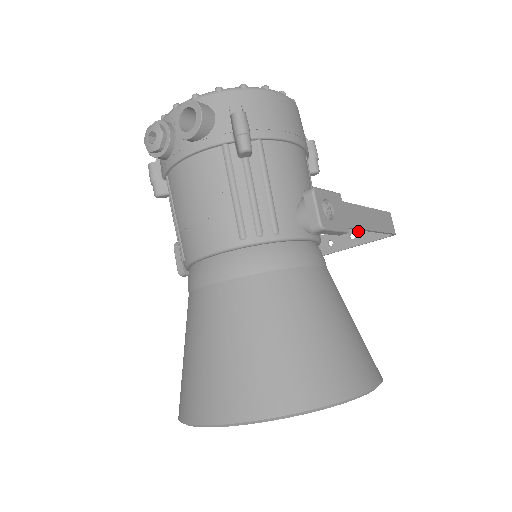
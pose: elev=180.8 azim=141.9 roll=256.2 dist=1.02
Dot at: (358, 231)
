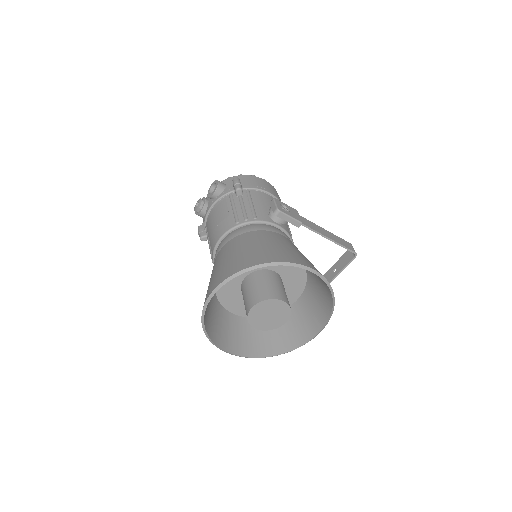
Dot at: (337, 265)
